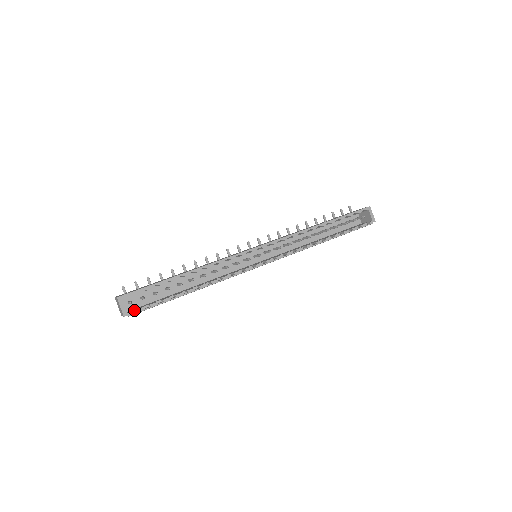
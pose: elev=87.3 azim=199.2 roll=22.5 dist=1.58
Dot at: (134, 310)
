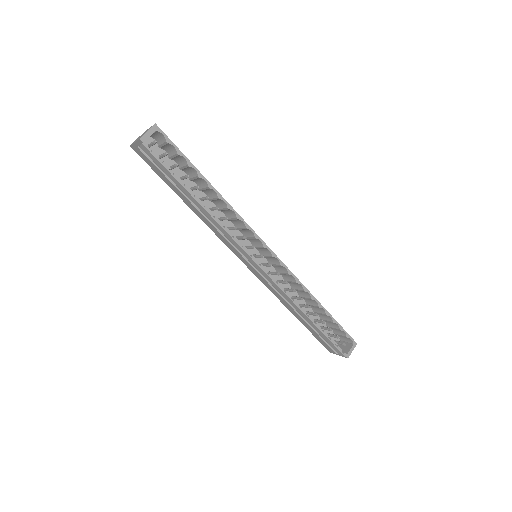
Dot at: occluded
